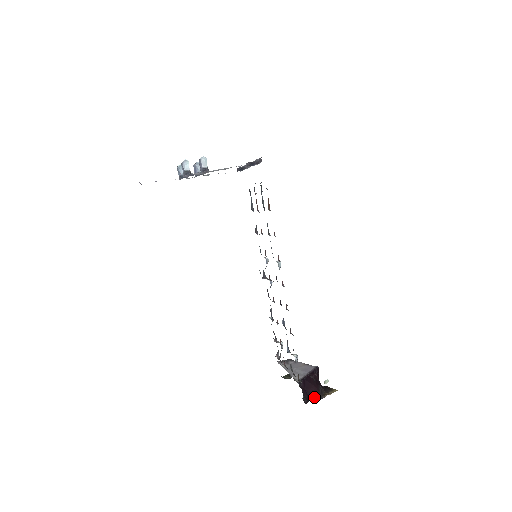
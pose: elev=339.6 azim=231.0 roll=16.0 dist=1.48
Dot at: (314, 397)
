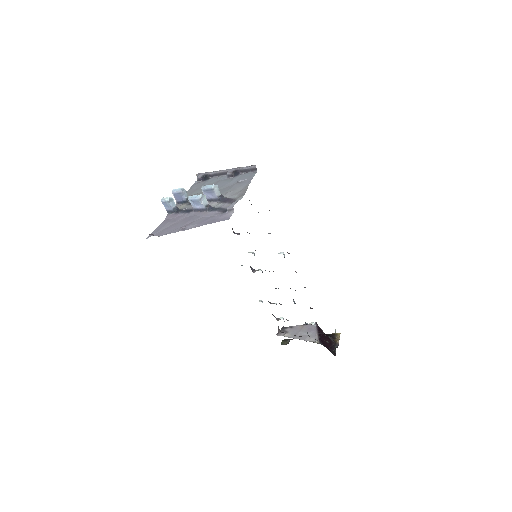
Dot at: (333, 348)
